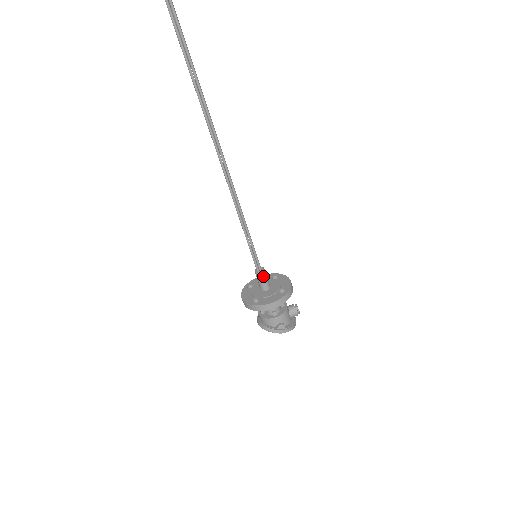
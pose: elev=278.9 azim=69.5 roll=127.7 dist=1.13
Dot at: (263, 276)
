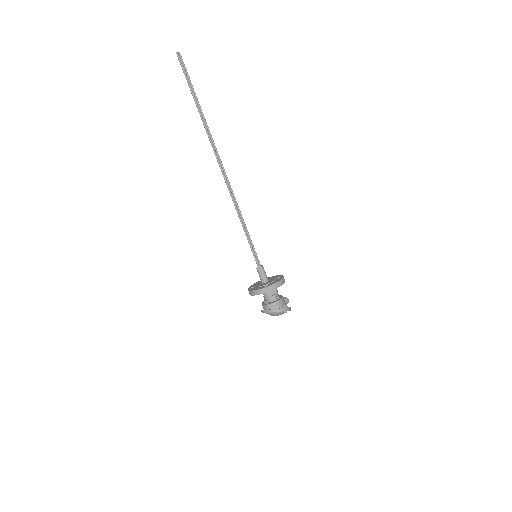
Dot at: (264, 270)
